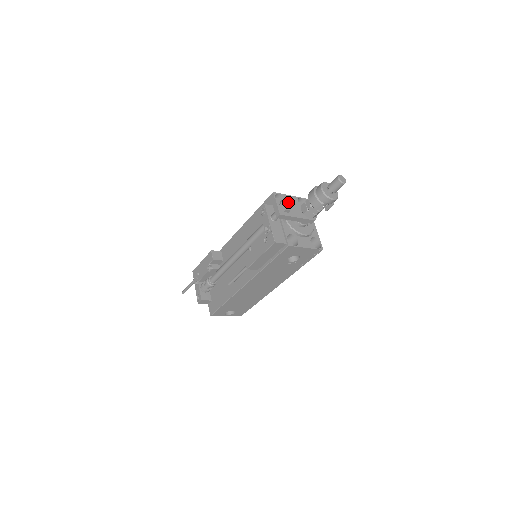
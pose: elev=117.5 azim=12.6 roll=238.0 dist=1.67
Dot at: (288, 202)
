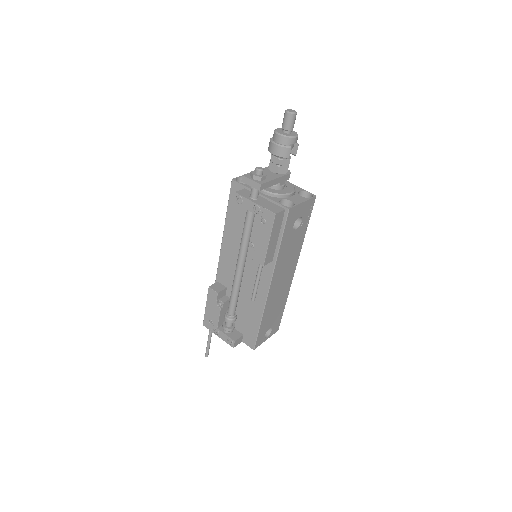
Dot at: (259, 169)
